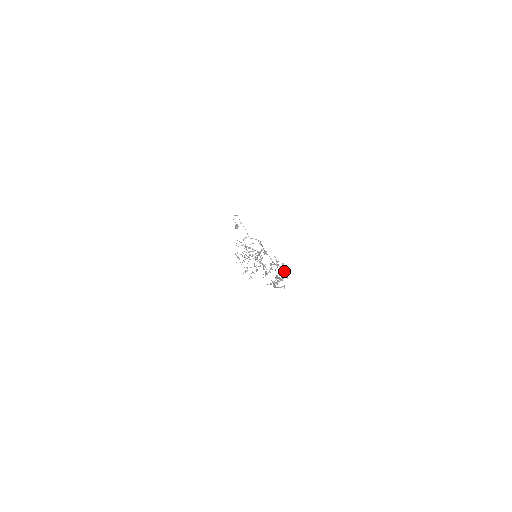
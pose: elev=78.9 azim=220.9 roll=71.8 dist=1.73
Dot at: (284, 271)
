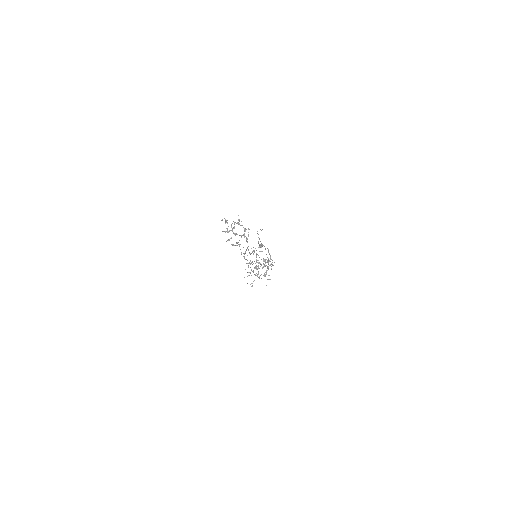
Dot at: (248, 236)
